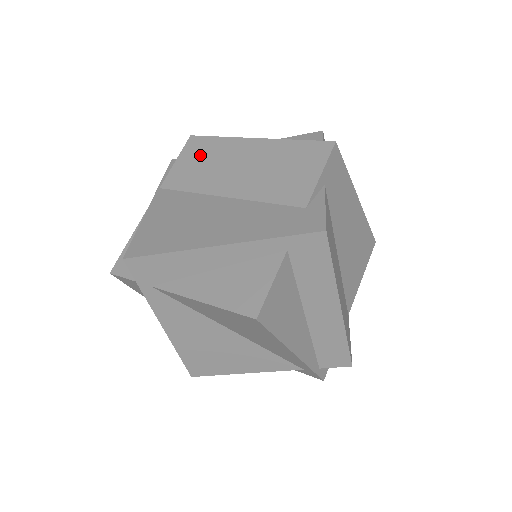
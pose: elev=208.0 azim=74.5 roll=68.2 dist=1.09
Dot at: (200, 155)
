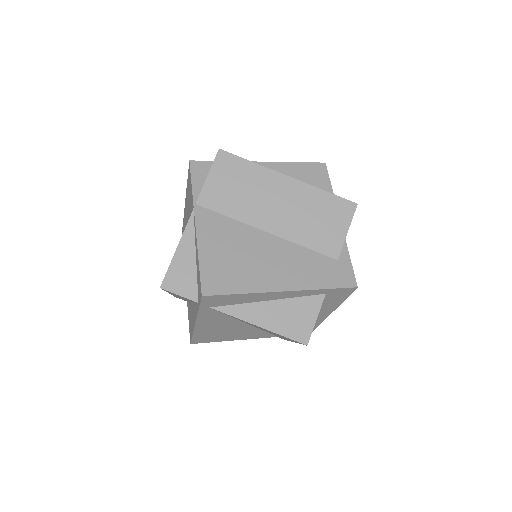
Dot at: (235, 178)
